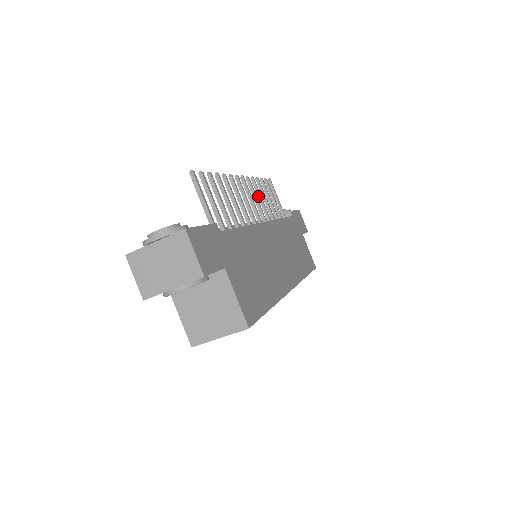
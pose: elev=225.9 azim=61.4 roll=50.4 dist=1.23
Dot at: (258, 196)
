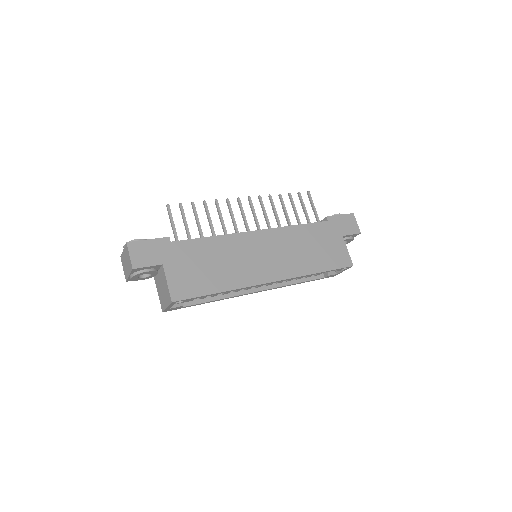
Dot at: (273, 209)
